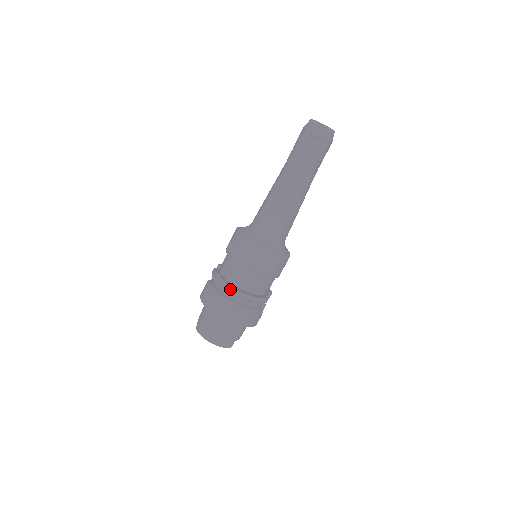
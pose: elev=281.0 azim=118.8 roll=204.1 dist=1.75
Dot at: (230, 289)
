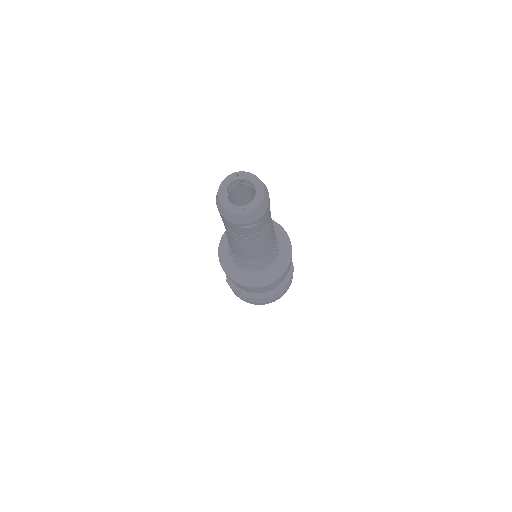
Dot at: (260, 300)
